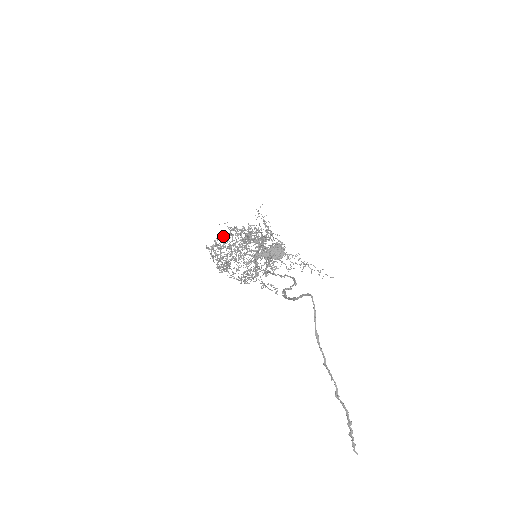
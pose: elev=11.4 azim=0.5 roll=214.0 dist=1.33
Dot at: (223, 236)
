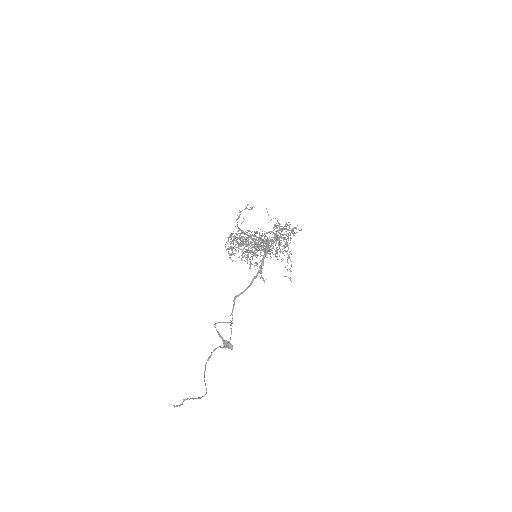
Dot at: (247, 240)
